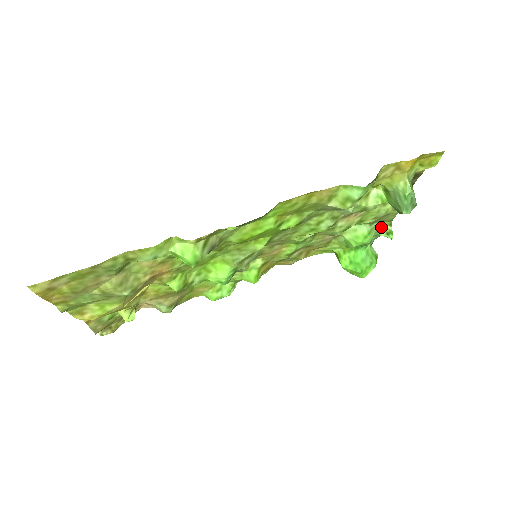
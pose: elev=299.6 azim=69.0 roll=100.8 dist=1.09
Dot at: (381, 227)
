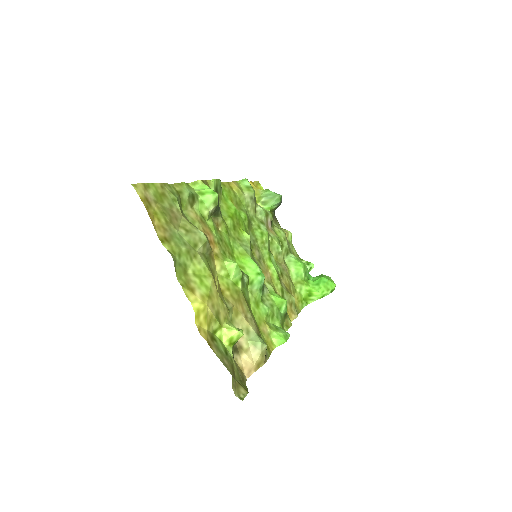
Dot at: occluded
